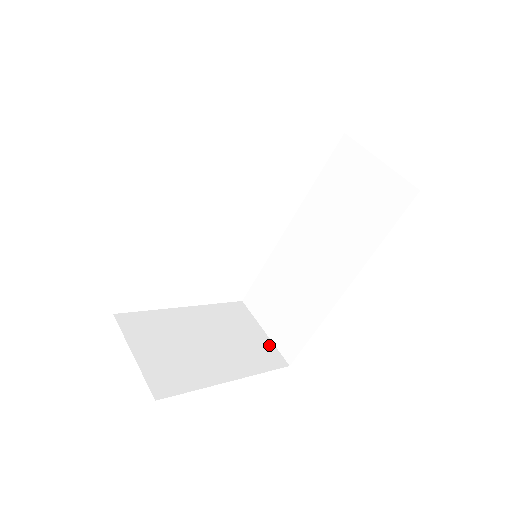
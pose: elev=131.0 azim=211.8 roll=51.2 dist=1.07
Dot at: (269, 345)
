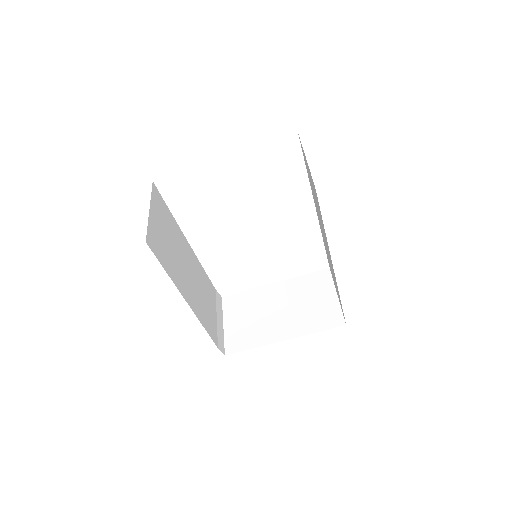
Dot at: (335, 307)
